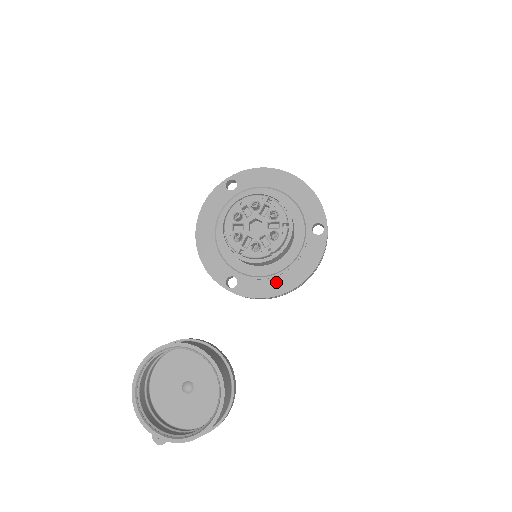
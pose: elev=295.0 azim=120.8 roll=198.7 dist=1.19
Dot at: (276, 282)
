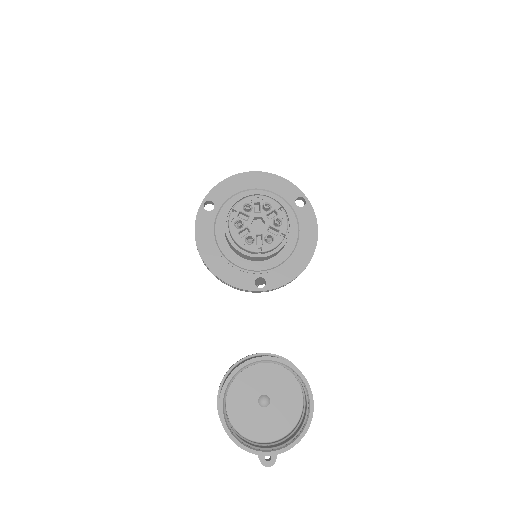
Dot at: (295, 261)
